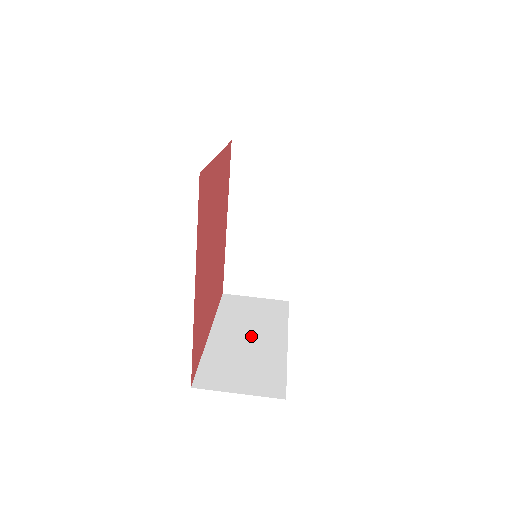
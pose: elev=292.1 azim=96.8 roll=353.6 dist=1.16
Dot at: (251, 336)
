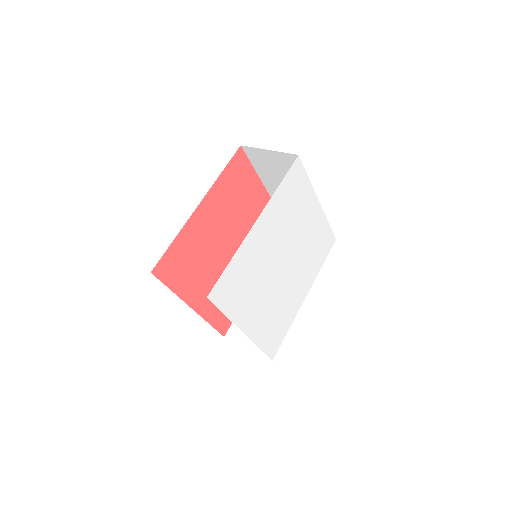
Dot at: occluded
